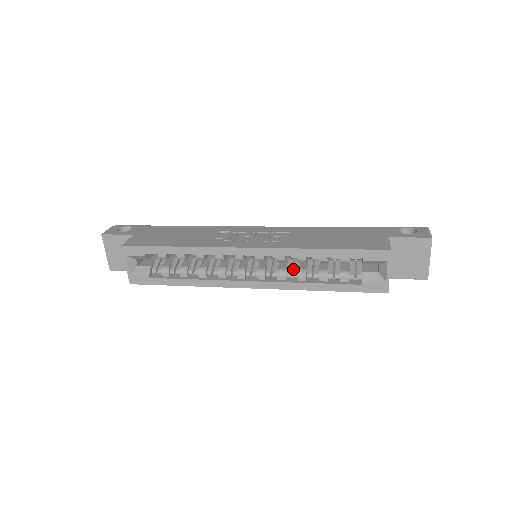
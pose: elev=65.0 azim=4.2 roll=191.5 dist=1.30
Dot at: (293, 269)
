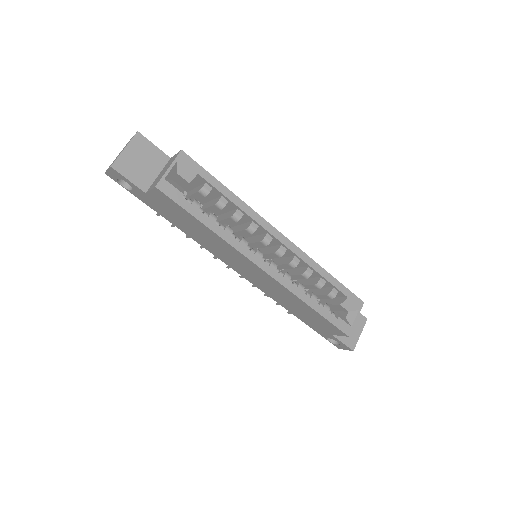
Dot at: occluded
